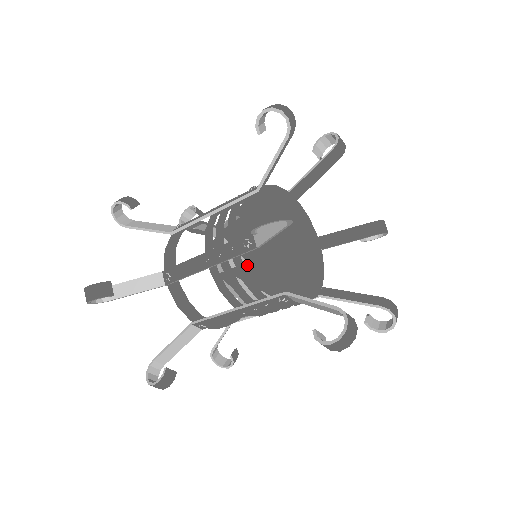
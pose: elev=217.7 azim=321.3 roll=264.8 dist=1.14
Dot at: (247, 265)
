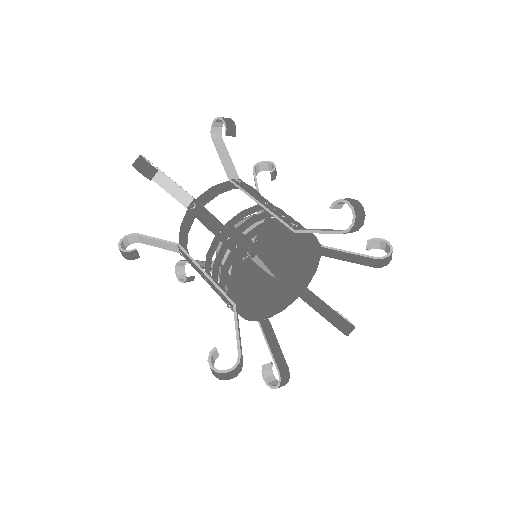
Dot at: occluded
